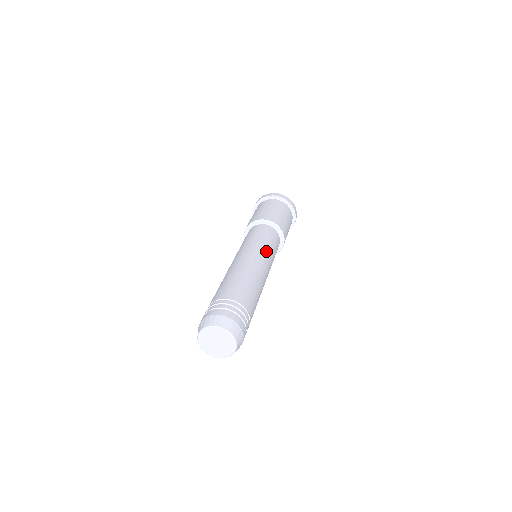
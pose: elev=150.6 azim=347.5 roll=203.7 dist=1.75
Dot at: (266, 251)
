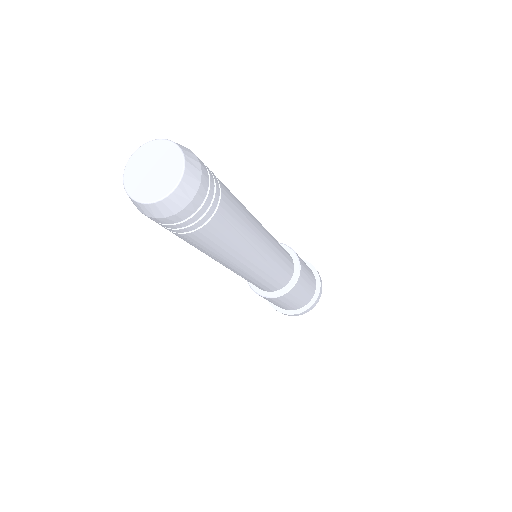
Dot at: (273, 238)
